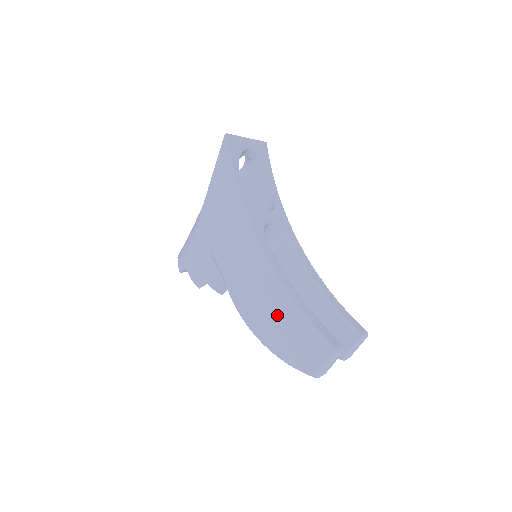
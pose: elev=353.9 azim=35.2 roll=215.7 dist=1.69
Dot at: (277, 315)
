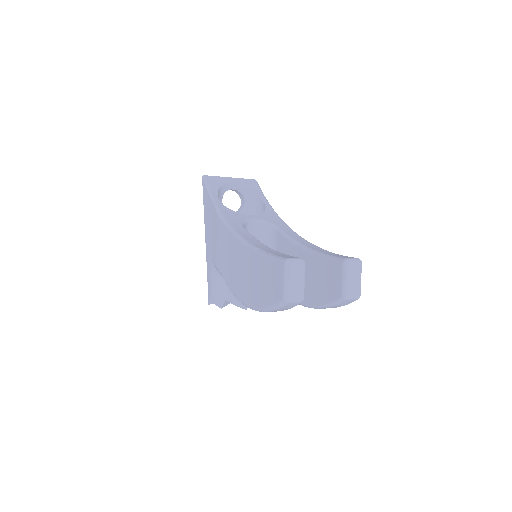
Dot at: (251, 271)
